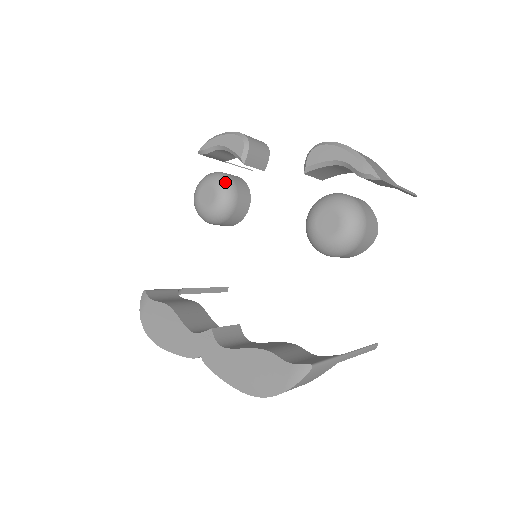
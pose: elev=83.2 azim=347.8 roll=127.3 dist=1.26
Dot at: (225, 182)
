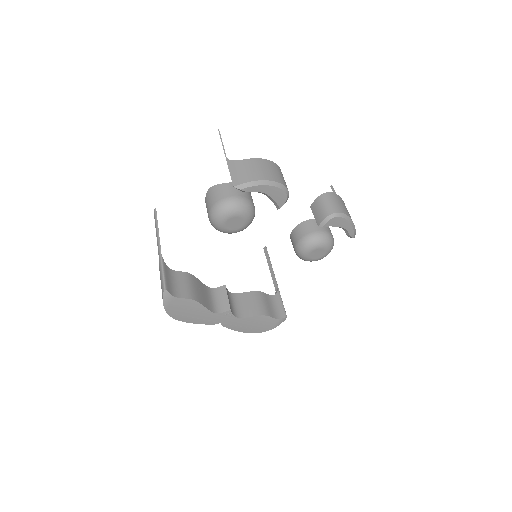
Dot at: (253, 214)
